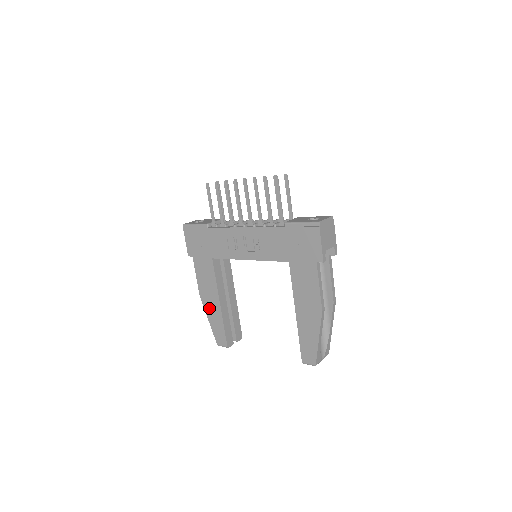
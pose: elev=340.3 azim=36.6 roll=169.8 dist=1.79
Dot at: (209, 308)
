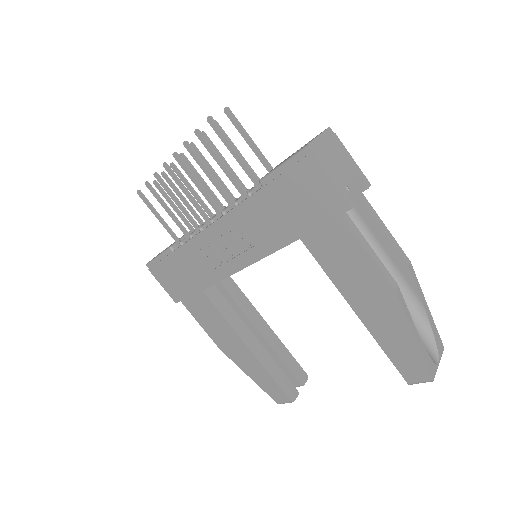
Dot at: (239, 359)
